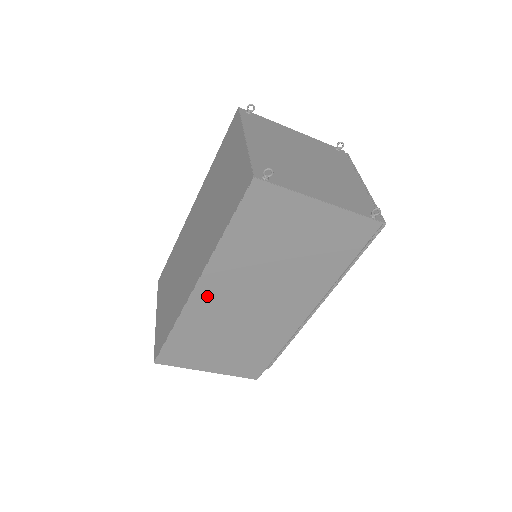
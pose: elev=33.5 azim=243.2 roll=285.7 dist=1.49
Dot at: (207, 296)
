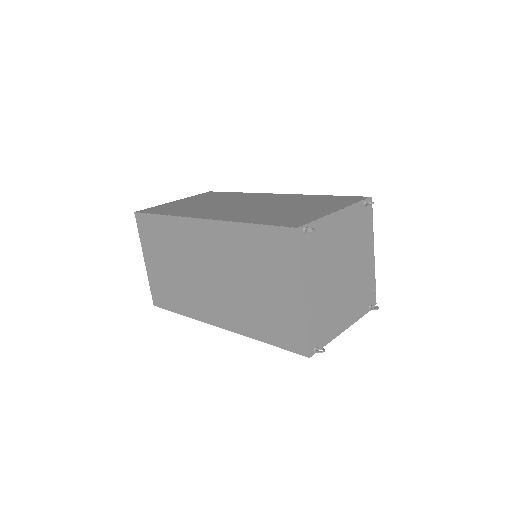
Dot at: occluded
